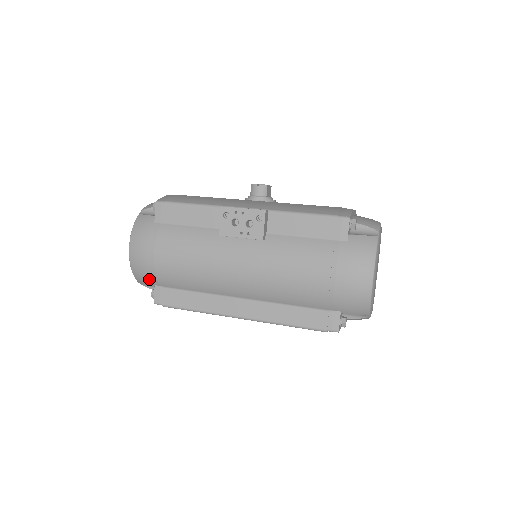
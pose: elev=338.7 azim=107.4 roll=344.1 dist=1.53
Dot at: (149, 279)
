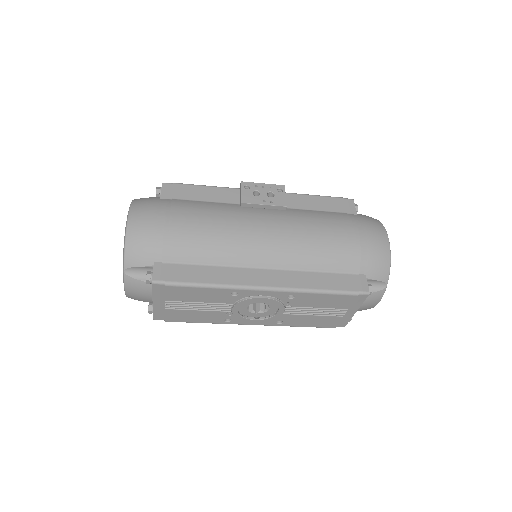
Dot at: (150, 252)
